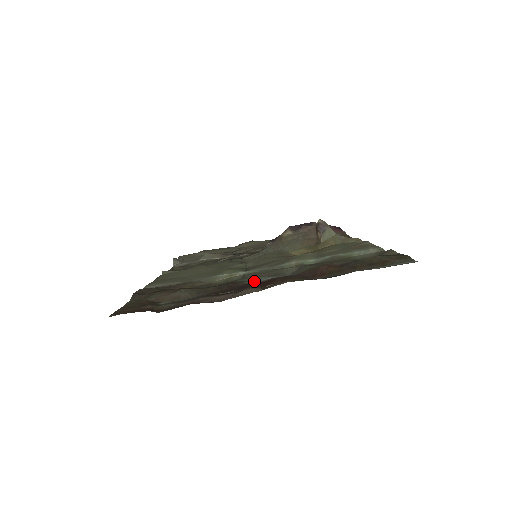
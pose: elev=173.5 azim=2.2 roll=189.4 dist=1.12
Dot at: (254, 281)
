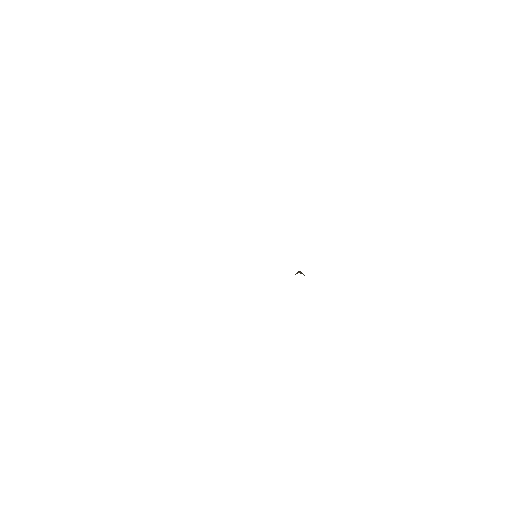
Dot at: occluded
